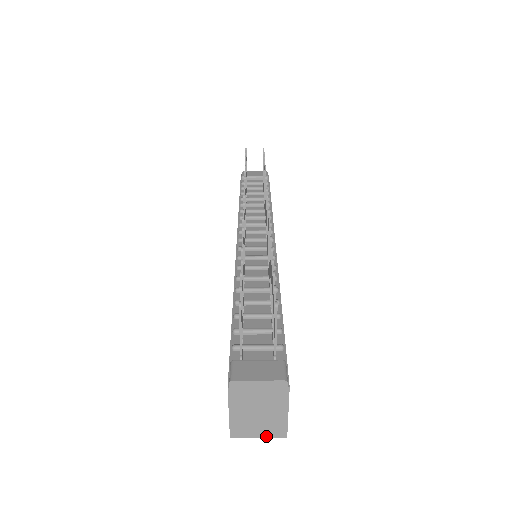
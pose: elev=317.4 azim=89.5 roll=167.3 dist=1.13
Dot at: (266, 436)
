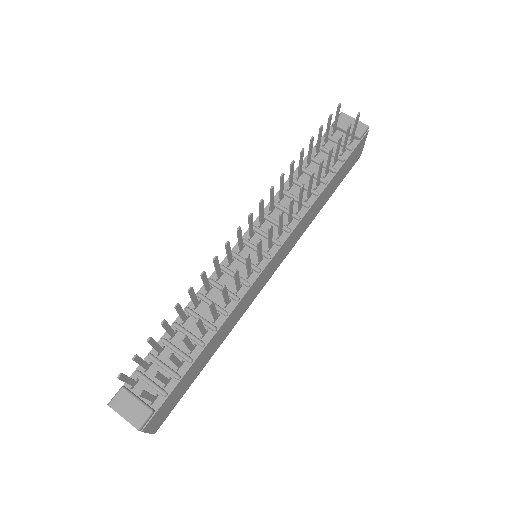
Dot at: occluded
